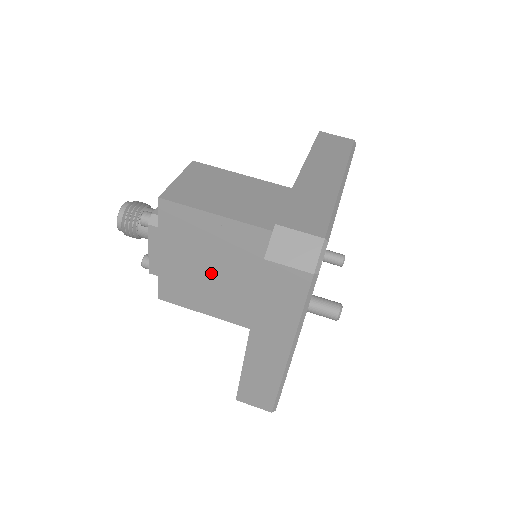
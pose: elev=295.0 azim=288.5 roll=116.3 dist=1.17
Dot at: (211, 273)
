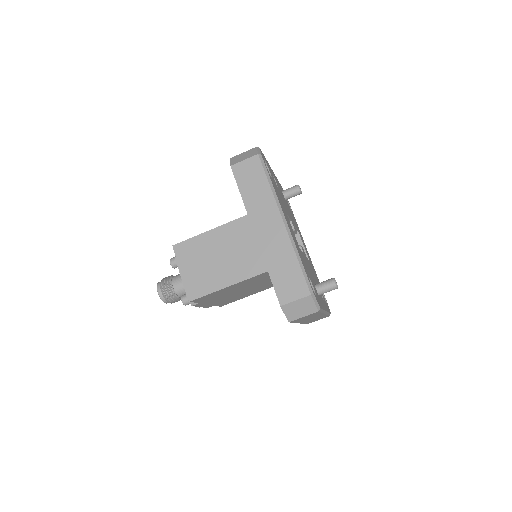
Dot at: (244, 291)
